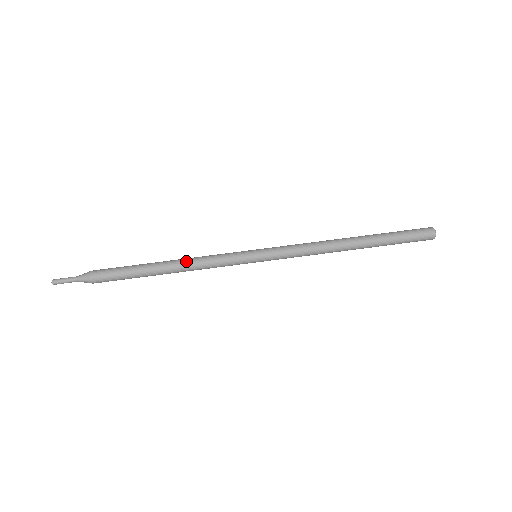
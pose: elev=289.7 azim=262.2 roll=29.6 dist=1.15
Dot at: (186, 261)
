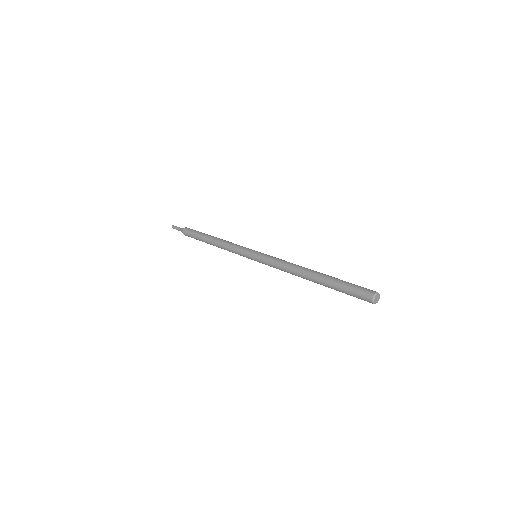
Dot at: (224, 240)
